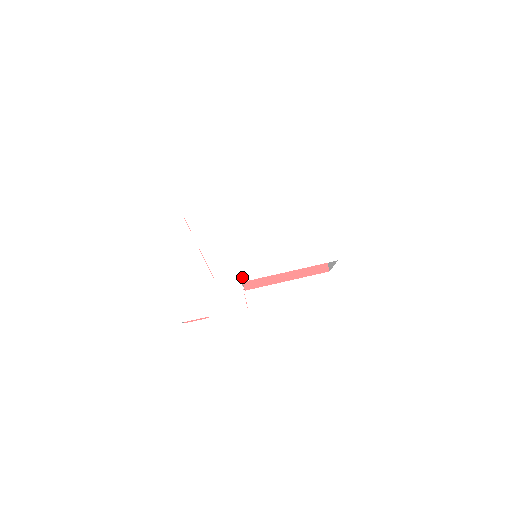
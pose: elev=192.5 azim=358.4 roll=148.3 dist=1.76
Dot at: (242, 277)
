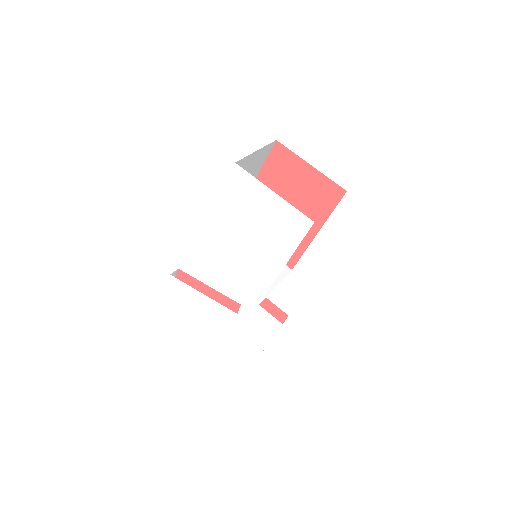
Dot at: (255, 300)
